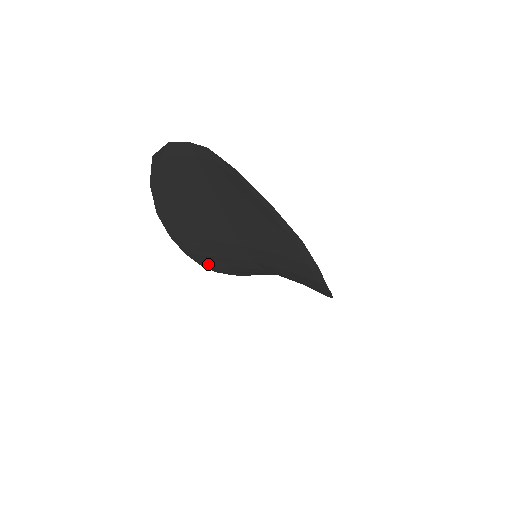
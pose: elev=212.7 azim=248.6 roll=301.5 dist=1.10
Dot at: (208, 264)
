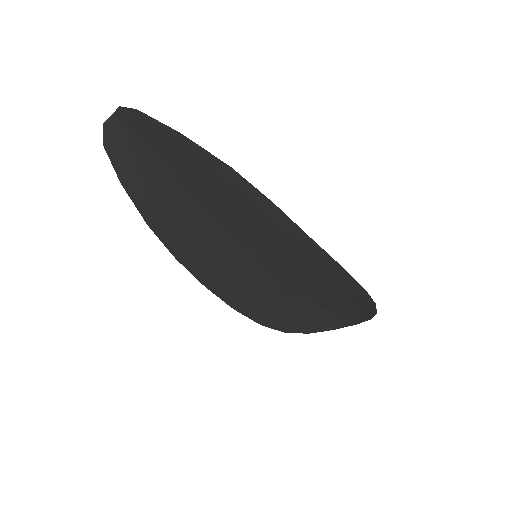
Dot at: (237, 302)
